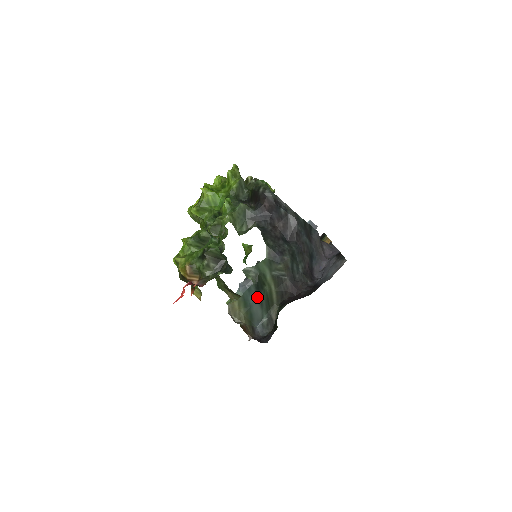
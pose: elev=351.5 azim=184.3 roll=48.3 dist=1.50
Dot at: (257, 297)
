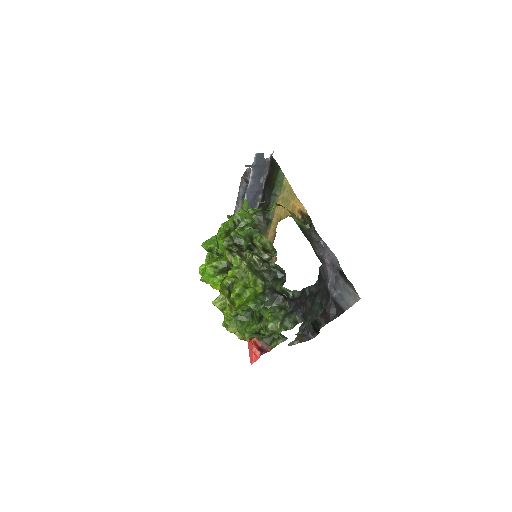
Dot at: occluded
